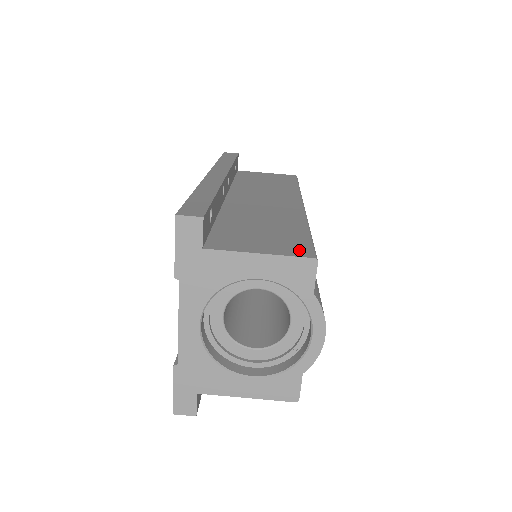
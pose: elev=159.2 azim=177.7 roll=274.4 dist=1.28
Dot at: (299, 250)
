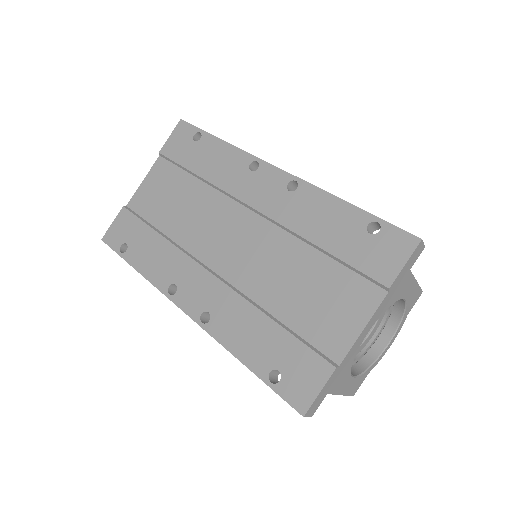
Dot at: occluded
